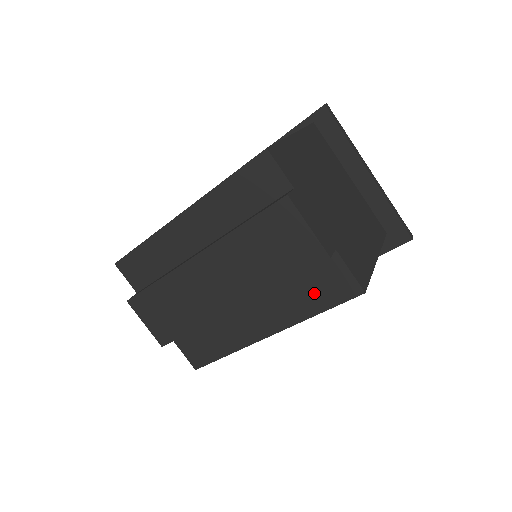
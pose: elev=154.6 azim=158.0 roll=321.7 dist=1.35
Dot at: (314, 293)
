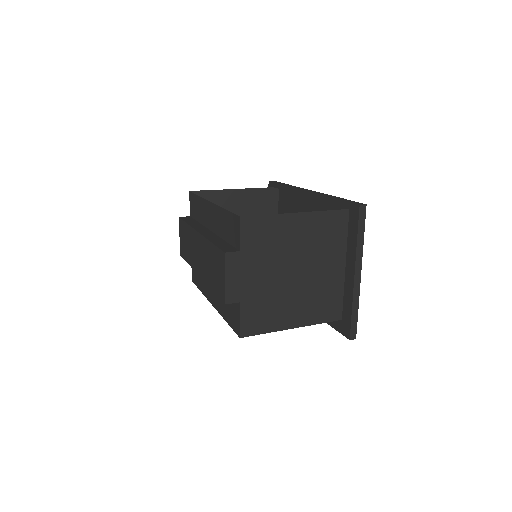
Dot at: (228, 310)
